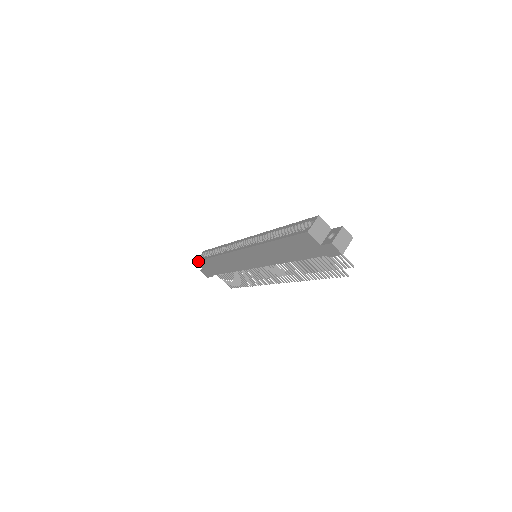
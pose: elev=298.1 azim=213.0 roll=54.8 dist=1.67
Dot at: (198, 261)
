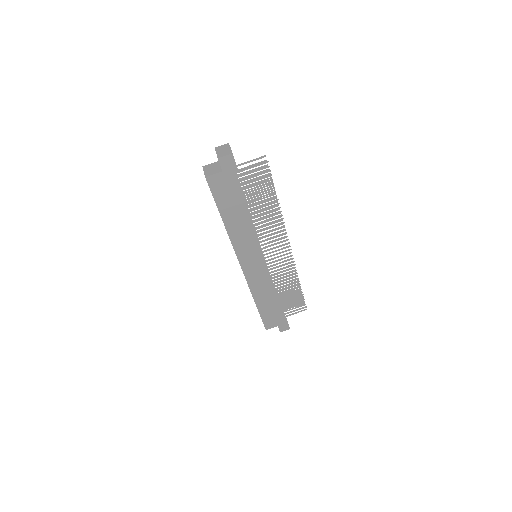
Dot at: (264, 326)
